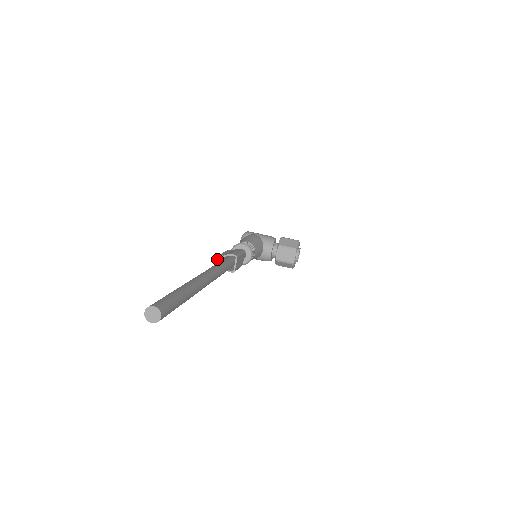
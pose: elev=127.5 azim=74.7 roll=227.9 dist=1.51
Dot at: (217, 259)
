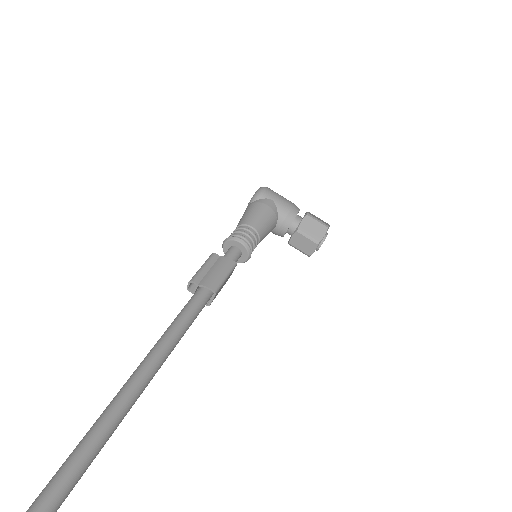
Dot at: (189, 284)
